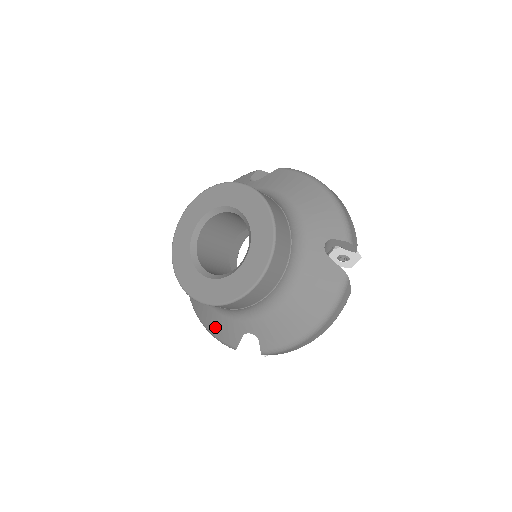
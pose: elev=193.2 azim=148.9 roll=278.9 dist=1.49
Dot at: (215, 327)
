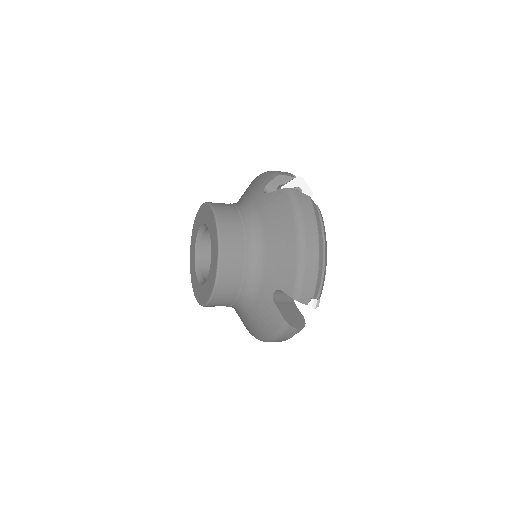
Dot at: (265, 325)
